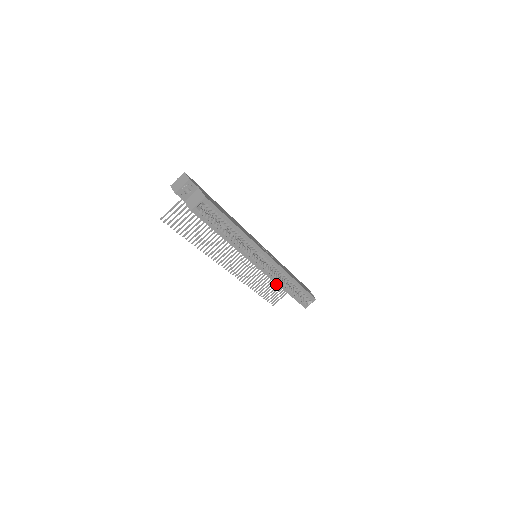
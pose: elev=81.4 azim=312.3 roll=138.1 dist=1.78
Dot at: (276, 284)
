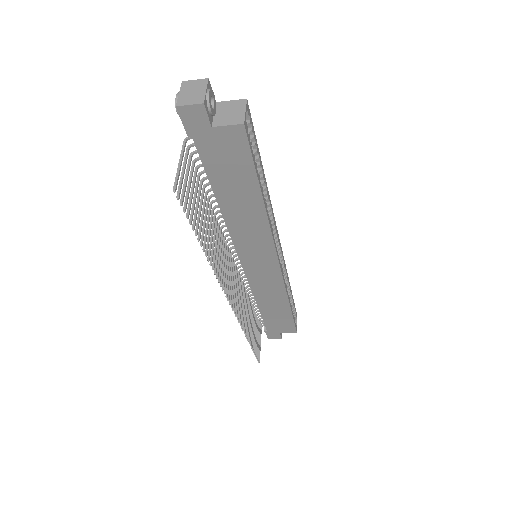
Dot at: (255, 322)
